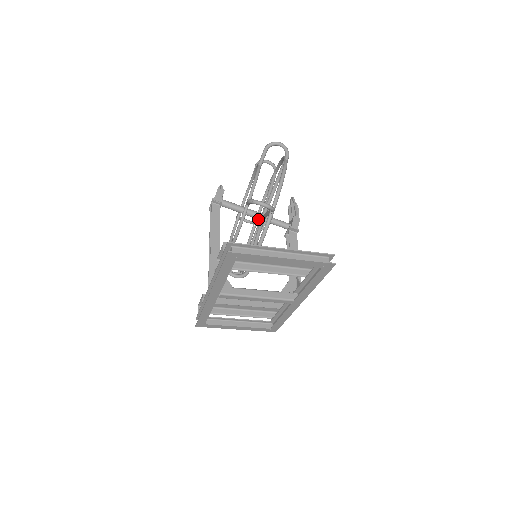
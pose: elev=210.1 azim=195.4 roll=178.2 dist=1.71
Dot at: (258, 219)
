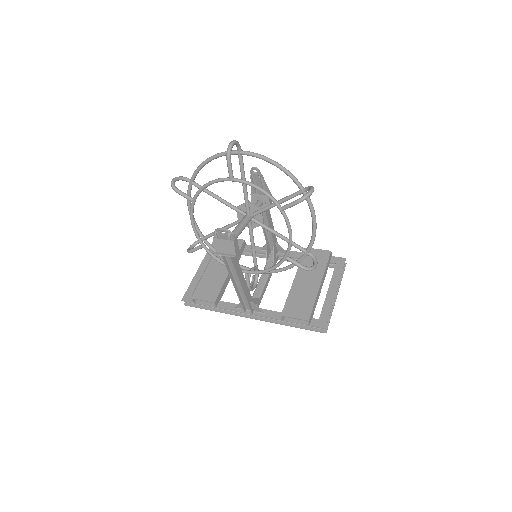
Dot at: occluded
